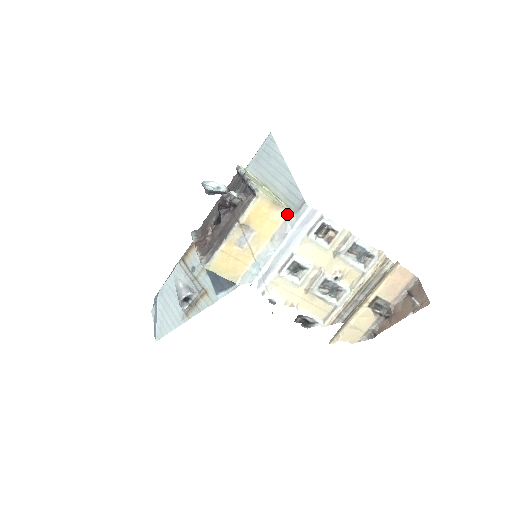
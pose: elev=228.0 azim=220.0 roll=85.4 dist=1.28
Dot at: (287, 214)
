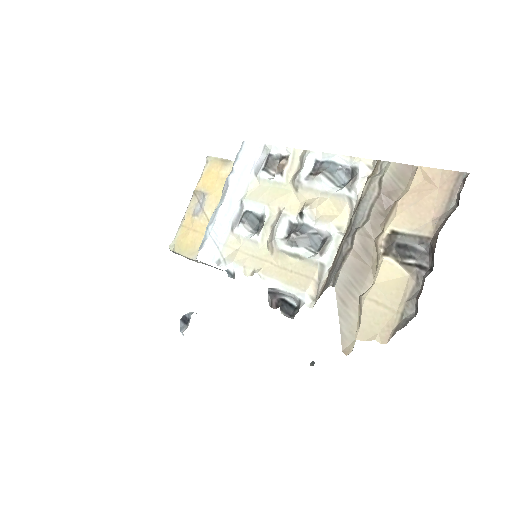
Dot at: occluded
